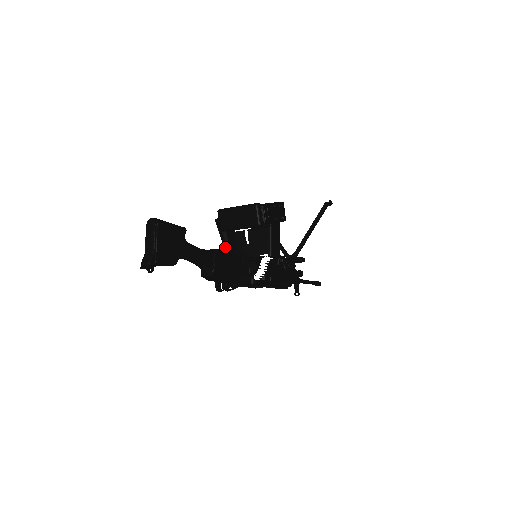
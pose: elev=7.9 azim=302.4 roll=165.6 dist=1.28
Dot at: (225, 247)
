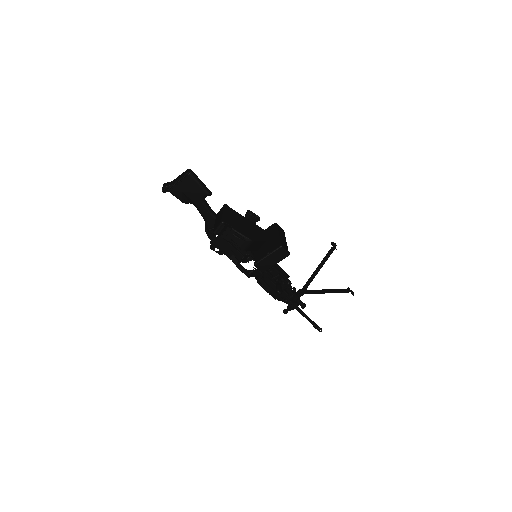
Dot at: occluded
